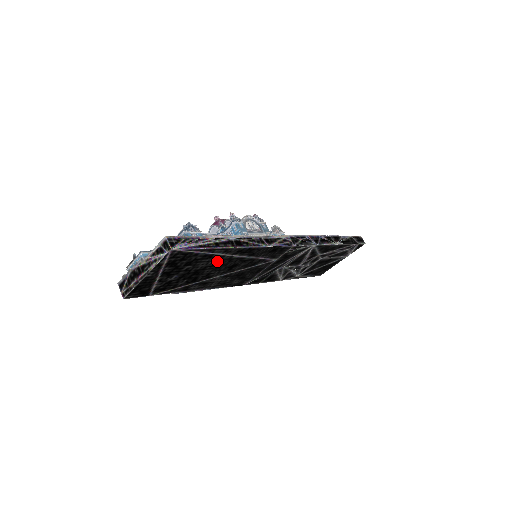
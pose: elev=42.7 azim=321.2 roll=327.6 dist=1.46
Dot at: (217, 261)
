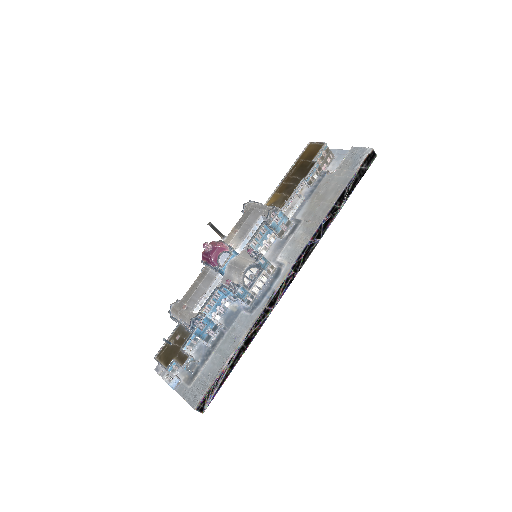
Dot at: occluded
